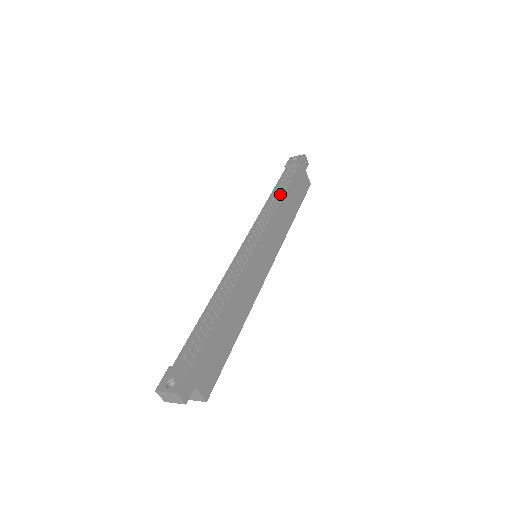
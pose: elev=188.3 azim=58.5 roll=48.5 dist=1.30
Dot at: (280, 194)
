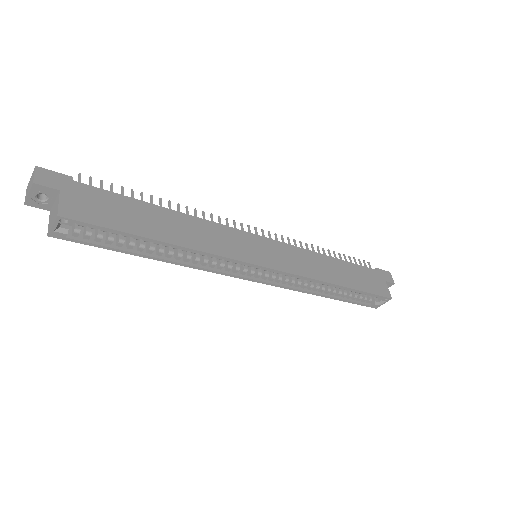
Dot at: occluded
